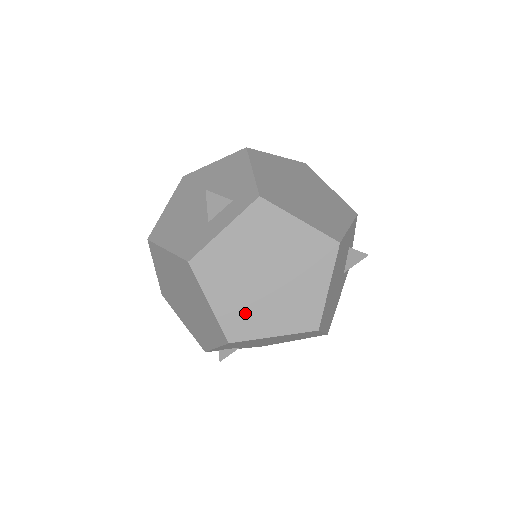
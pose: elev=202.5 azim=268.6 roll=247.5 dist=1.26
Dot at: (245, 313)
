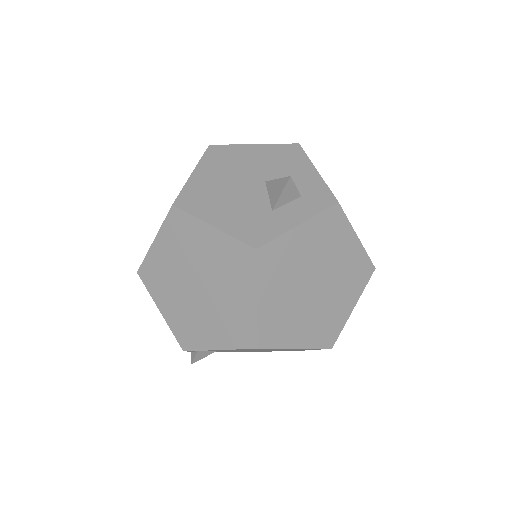
Dot at: (284, 319)
